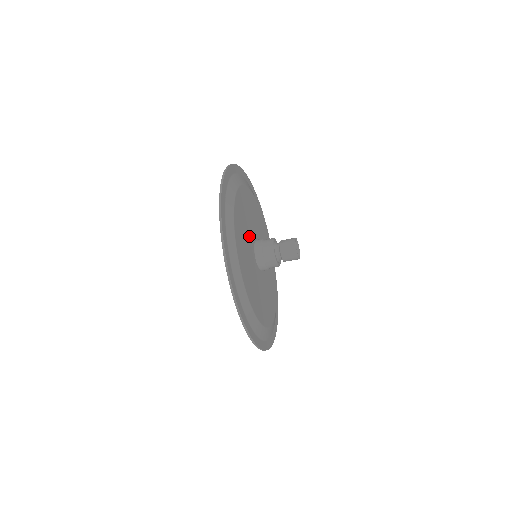
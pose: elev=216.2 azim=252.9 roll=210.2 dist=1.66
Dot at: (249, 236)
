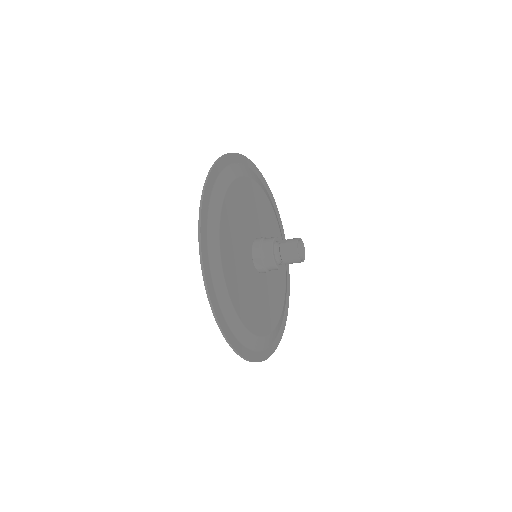
Dot at: (245, 236)
